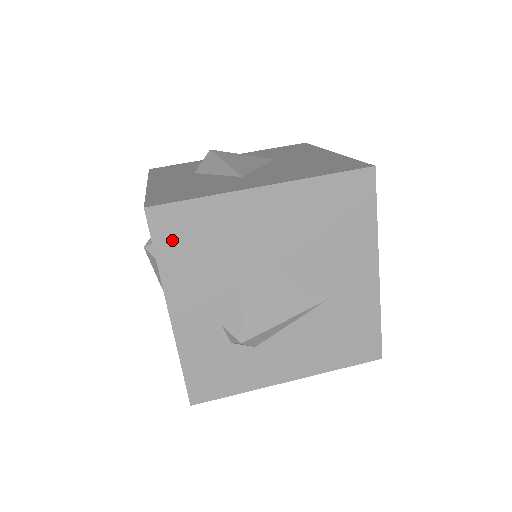
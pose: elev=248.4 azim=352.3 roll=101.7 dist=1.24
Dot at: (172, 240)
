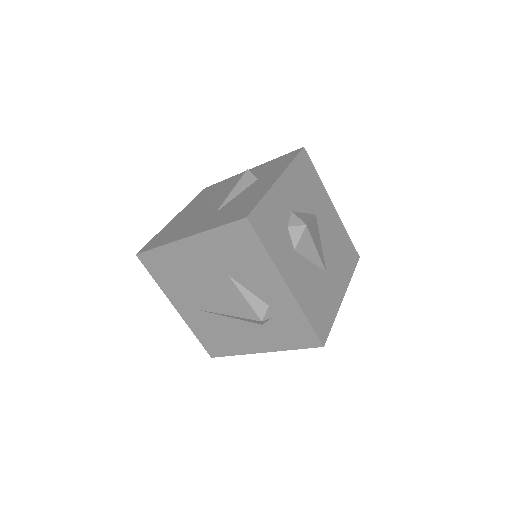
Dot at: occluded
